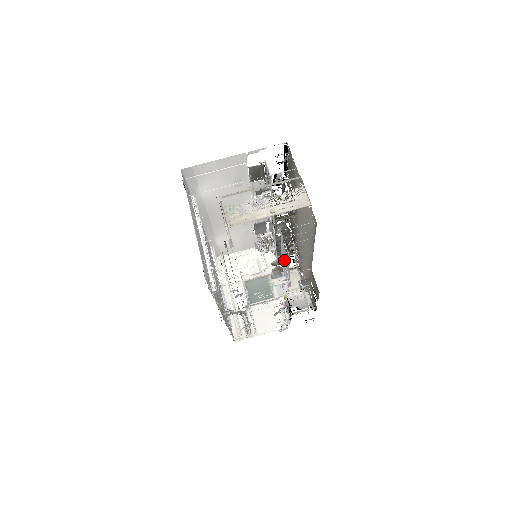
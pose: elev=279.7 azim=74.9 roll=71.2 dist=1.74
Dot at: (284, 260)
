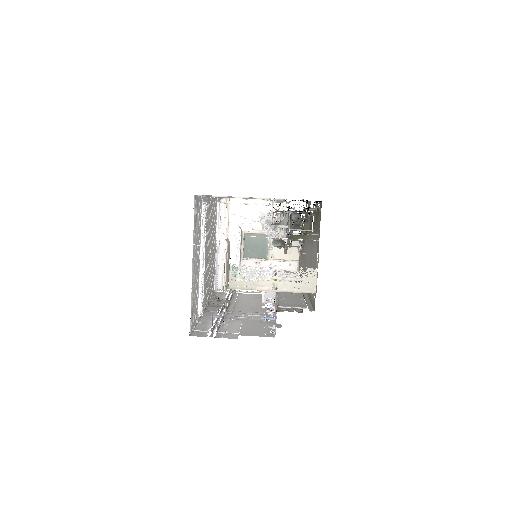
Dot at: (275, 304)
